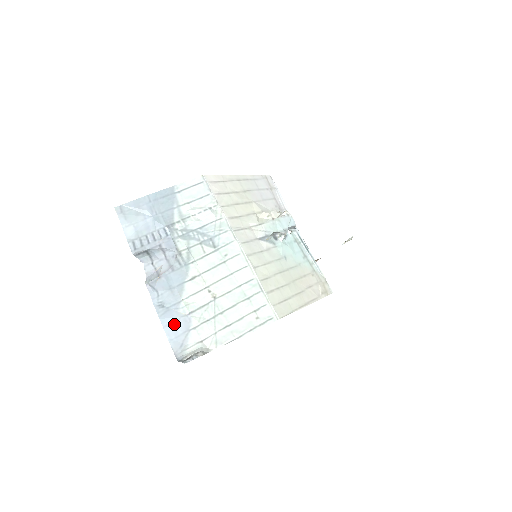
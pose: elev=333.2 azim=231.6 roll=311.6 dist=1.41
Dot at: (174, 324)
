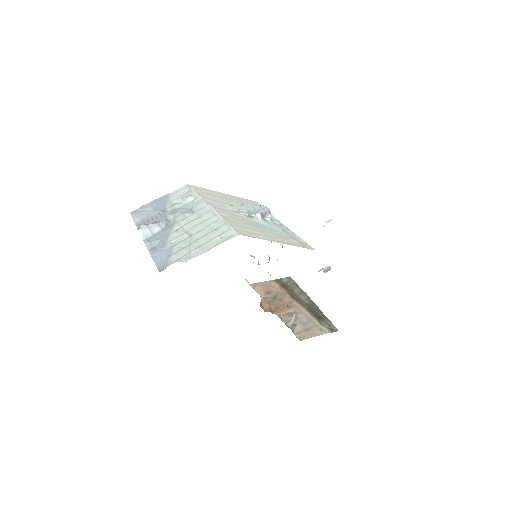
Dot at: (160, 255)
